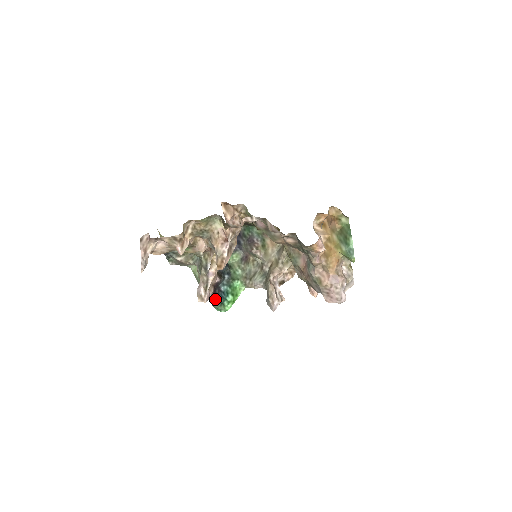
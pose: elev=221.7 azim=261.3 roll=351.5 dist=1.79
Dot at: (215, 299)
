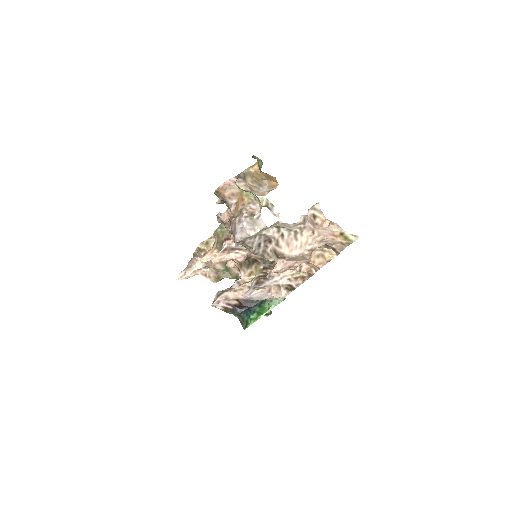
Dot at: (241, 316)
